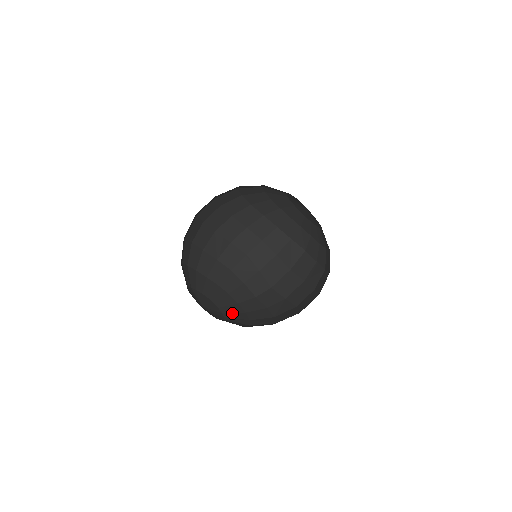
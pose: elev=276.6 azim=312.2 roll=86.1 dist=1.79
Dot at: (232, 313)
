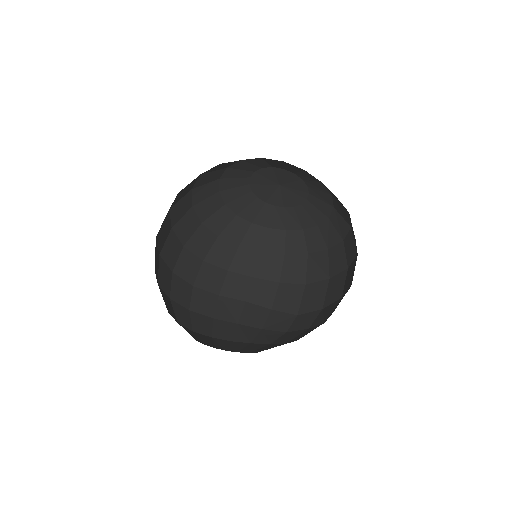
Dot at: (269, 348)
